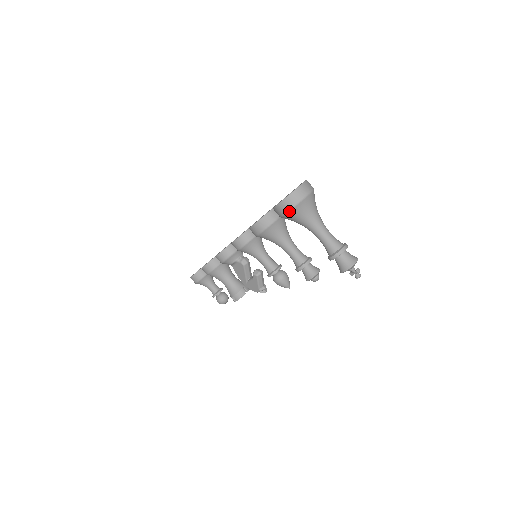
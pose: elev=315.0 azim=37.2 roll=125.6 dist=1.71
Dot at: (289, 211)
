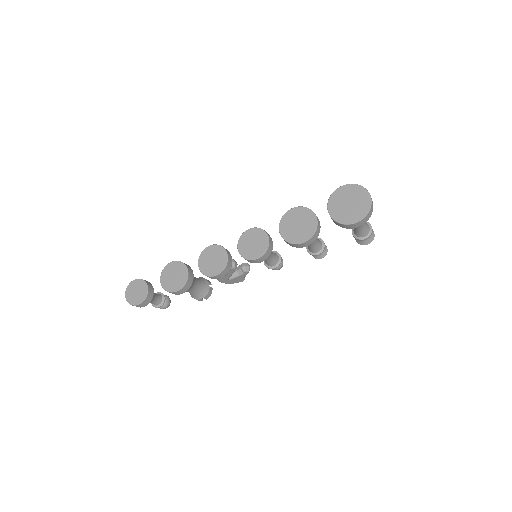
Dot at: (364, 223)
